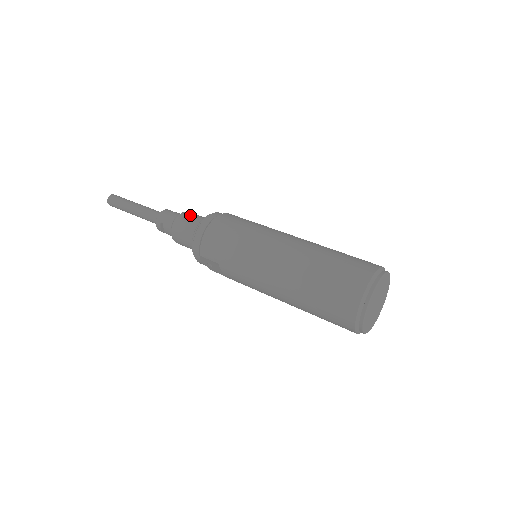
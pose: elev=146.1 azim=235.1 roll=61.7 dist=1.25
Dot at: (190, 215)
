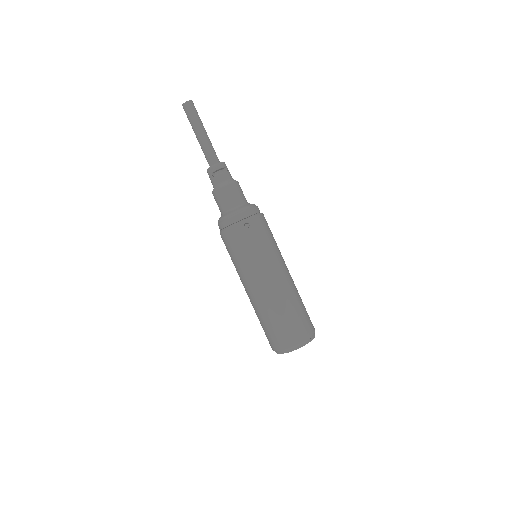
Dot at: (218, 199)
